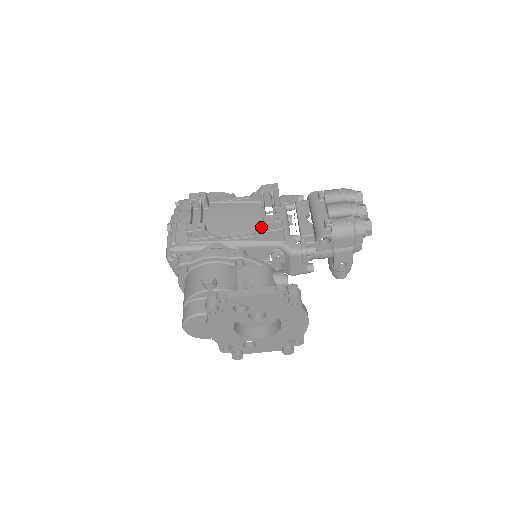
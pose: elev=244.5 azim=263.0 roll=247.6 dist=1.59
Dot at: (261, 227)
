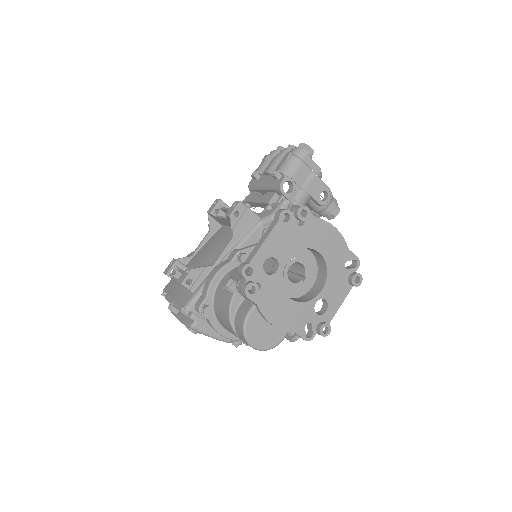
Dot at: (231, 222)
